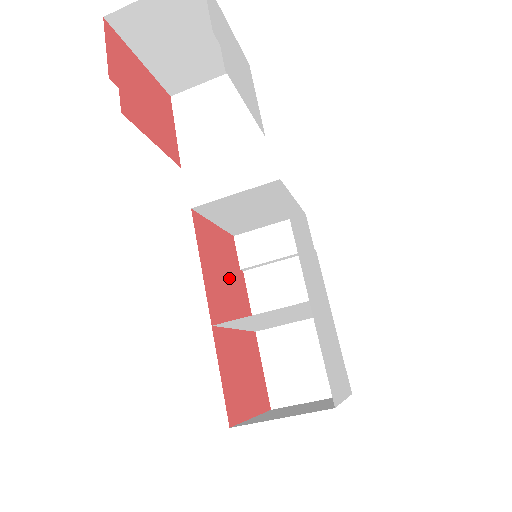
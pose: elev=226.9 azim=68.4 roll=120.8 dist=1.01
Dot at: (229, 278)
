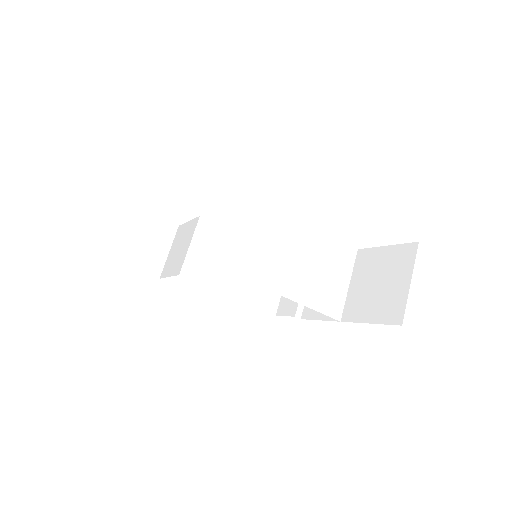
Dot at: occluded
